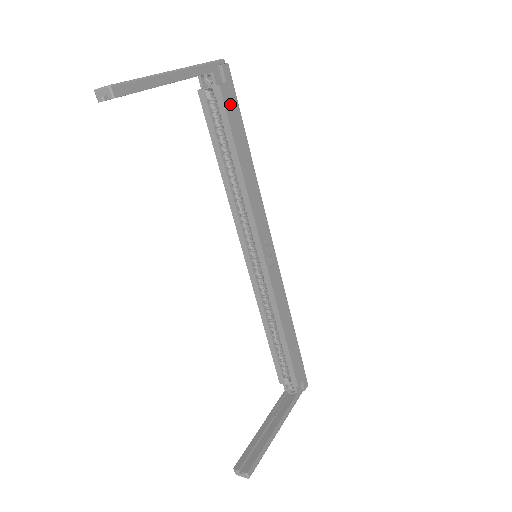
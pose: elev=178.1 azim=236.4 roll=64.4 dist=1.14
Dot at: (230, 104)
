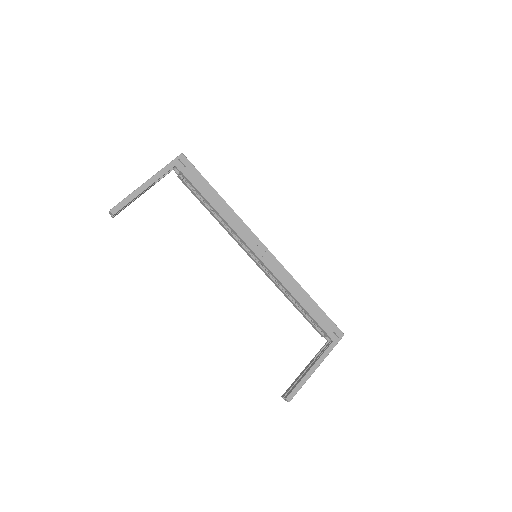
Dot at: (193, 177)
